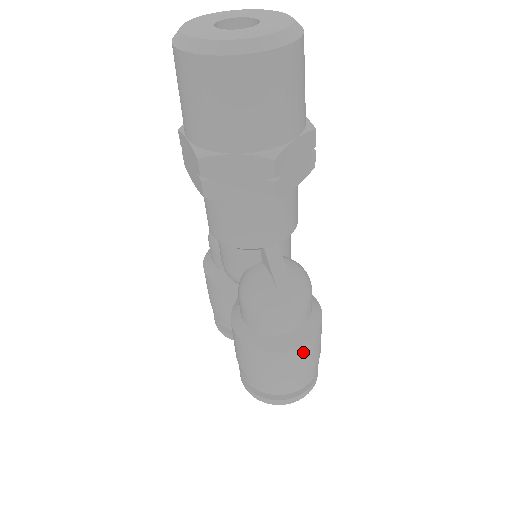
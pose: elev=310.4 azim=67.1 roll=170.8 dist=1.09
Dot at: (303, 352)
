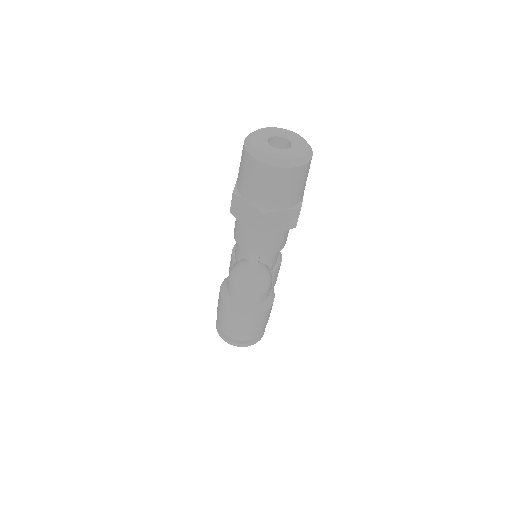
Dot at: (246, 319)
